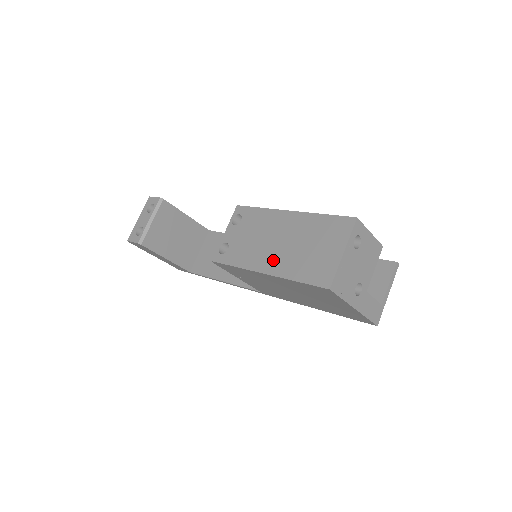
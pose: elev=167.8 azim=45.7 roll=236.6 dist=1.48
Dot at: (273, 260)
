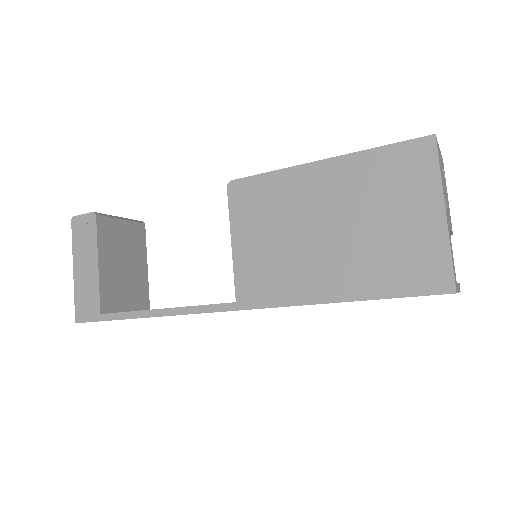
Dot at: occluded
